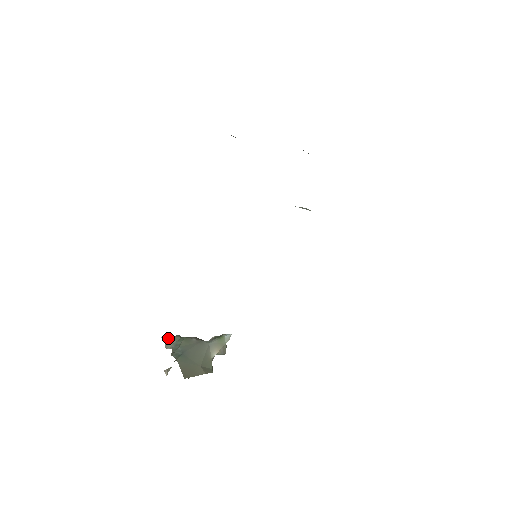
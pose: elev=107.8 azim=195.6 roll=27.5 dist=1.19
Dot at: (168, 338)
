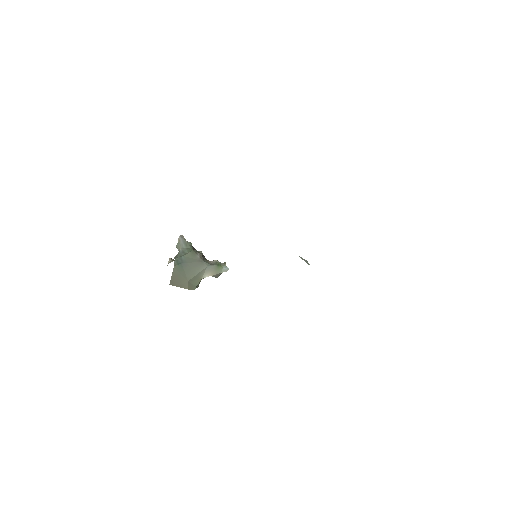
Dot at: (183, 240)
